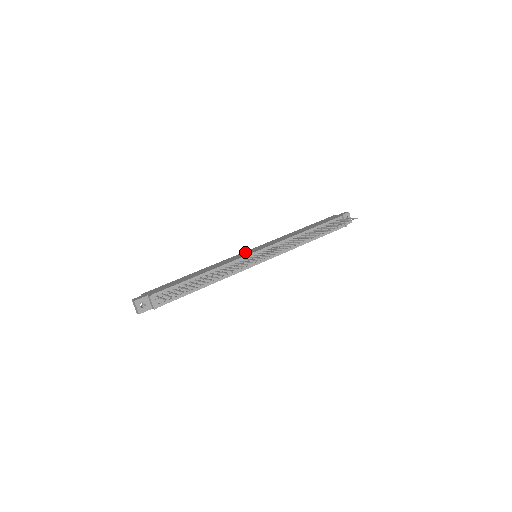
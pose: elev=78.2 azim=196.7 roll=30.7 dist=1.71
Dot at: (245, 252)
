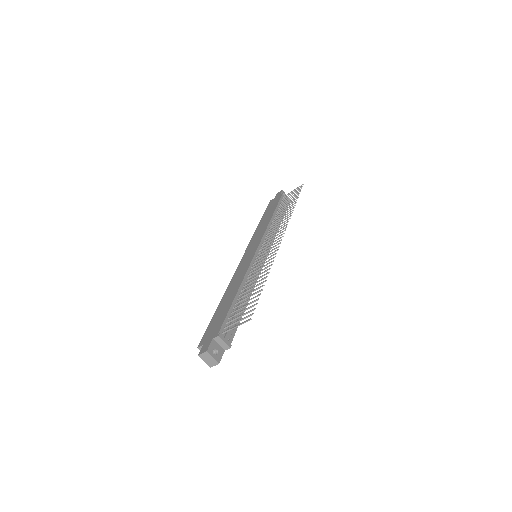
Dot at: (243, 259)
